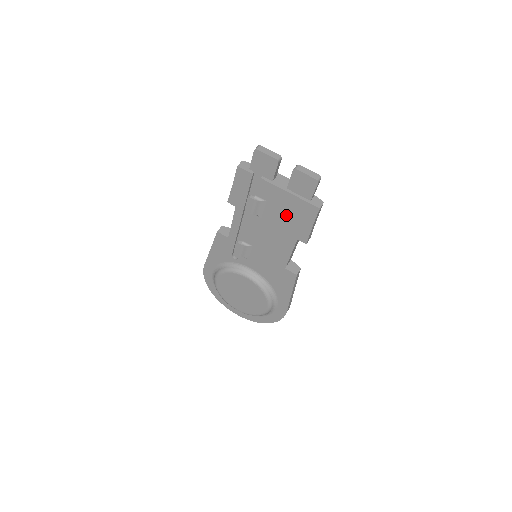
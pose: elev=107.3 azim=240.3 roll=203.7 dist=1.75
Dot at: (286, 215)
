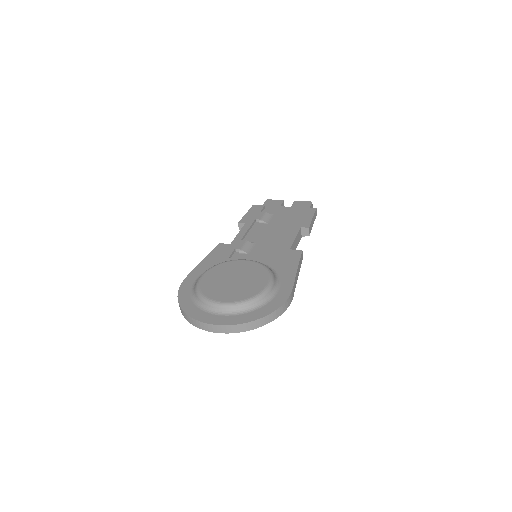
Dot at: (290, 217)
